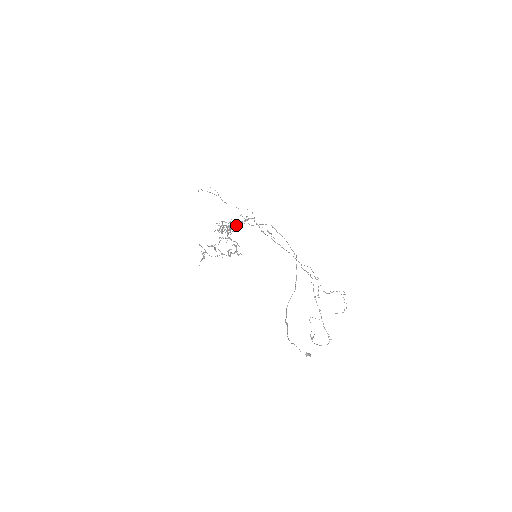
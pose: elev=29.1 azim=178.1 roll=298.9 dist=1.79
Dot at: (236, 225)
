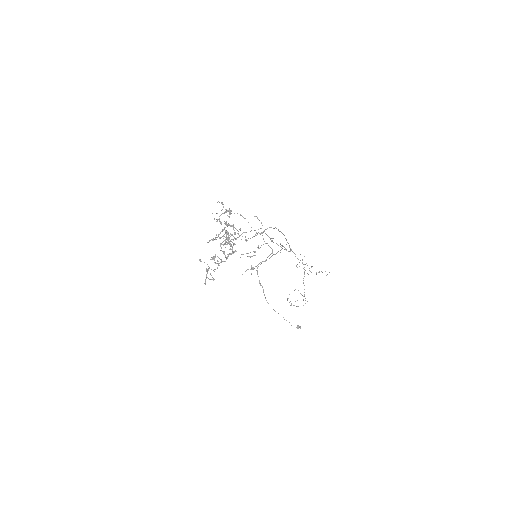
Dot at: occluded
